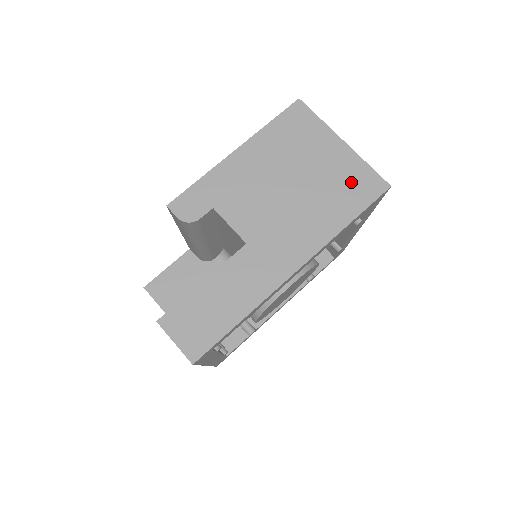
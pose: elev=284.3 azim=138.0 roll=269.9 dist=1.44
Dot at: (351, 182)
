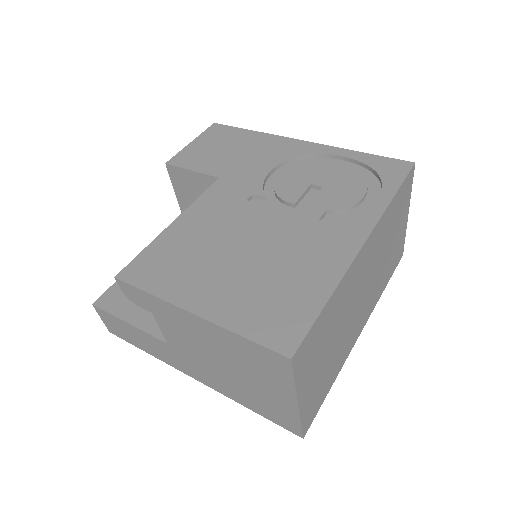
Dot at: (274, 410)
